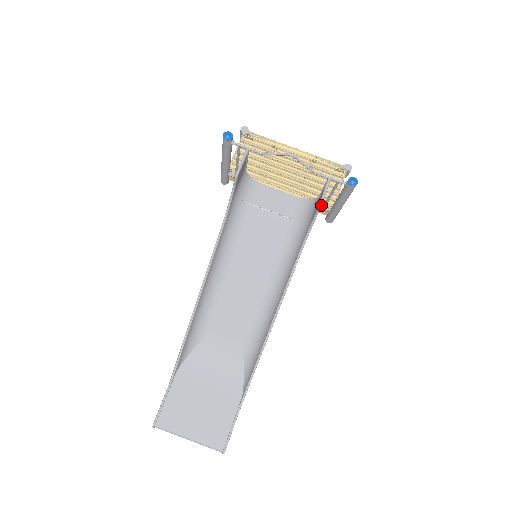
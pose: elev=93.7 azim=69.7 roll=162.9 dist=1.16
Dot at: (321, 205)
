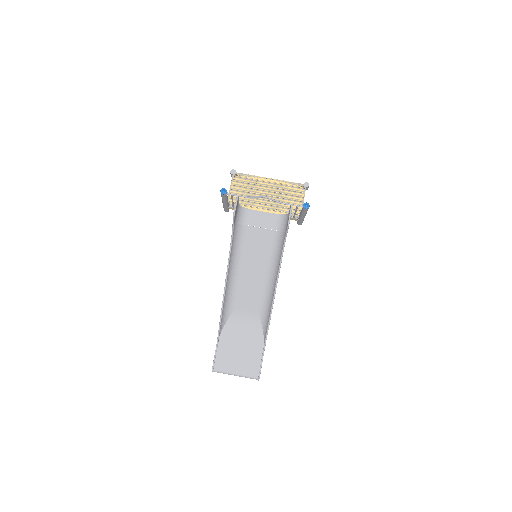
Dot at: occluded
